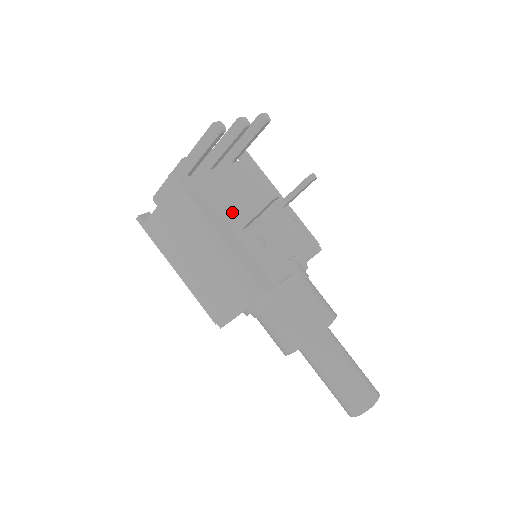
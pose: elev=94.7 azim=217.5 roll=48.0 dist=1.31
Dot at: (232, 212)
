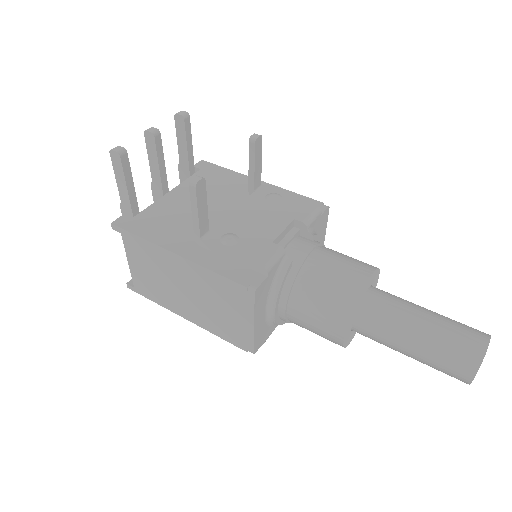
Dot at: occluded
